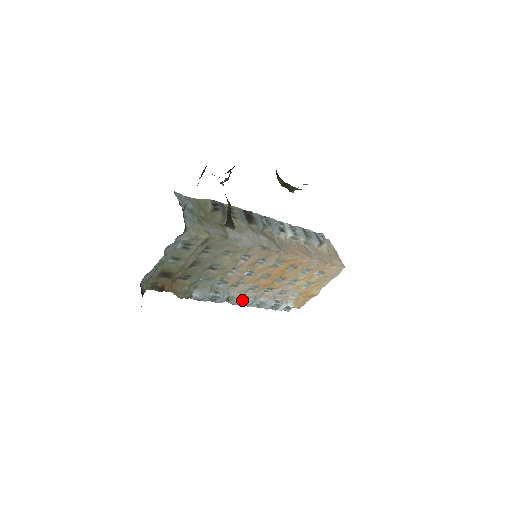
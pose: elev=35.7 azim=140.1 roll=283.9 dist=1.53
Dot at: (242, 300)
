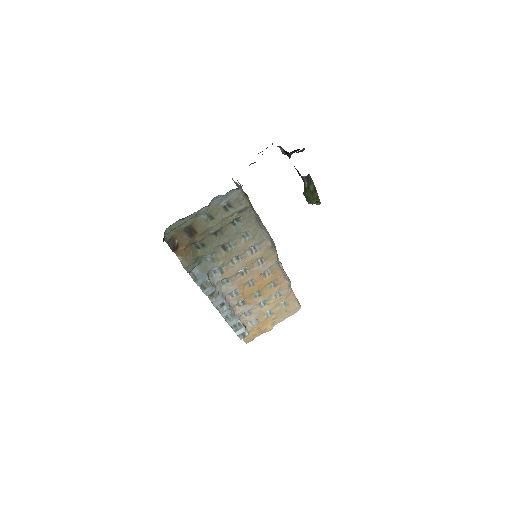
Dot at: (222, 302)
